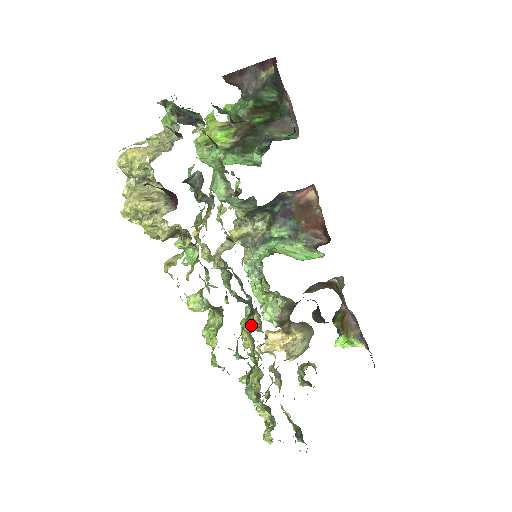
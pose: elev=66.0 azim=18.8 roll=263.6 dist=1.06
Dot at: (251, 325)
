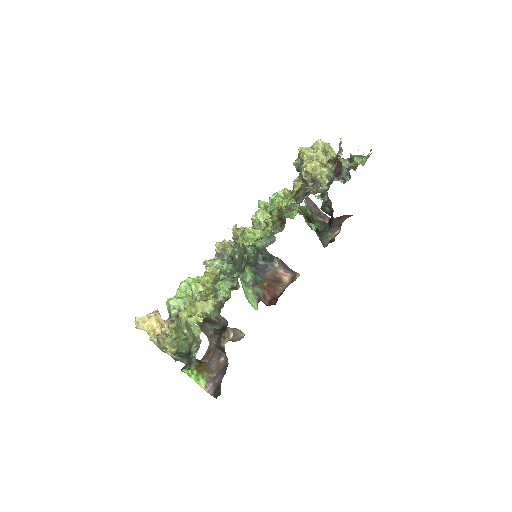
Dot at: (218, 275)
